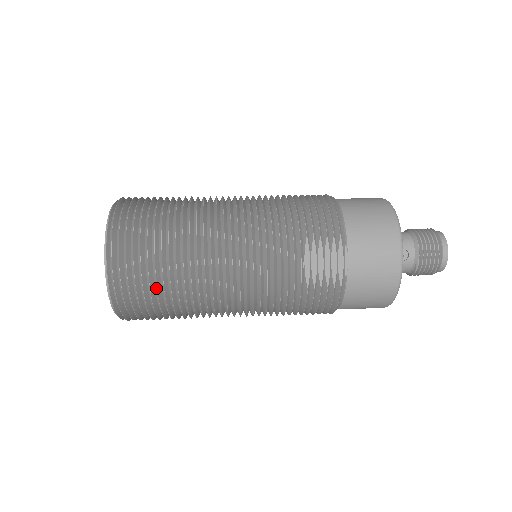
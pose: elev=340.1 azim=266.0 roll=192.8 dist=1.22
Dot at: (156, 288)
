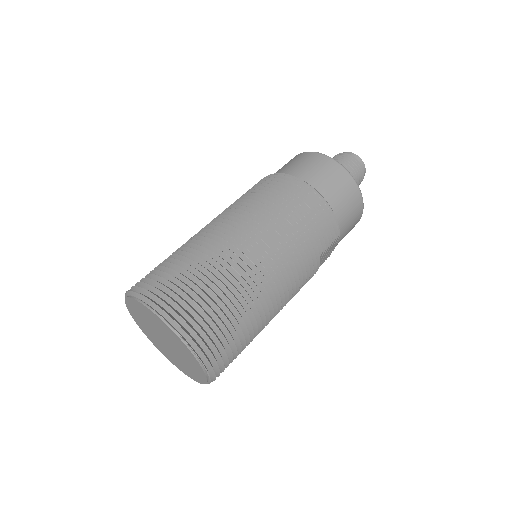
Dot at: occluded
